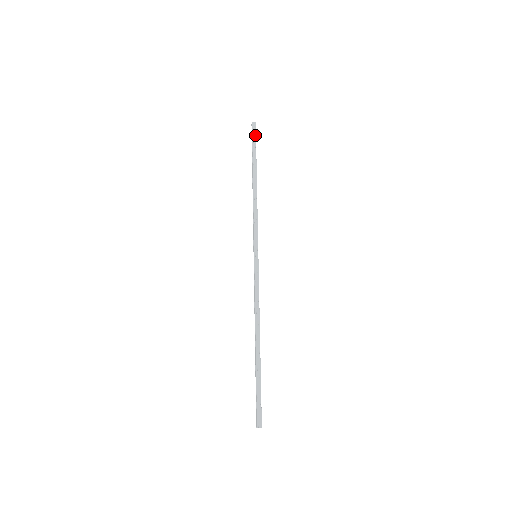
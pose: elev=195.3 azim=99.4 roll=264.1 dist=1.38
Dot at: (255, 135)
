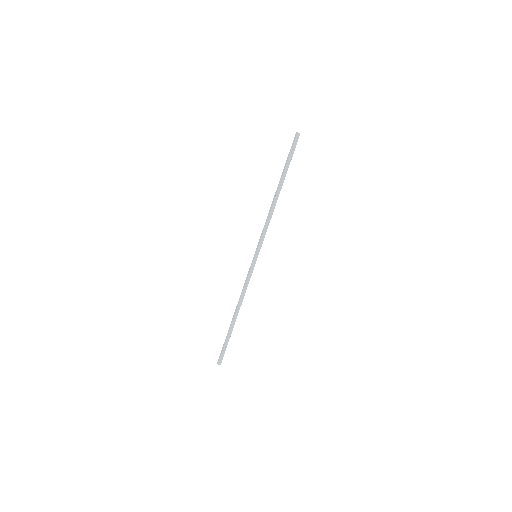
Dot at: (295, 147)
